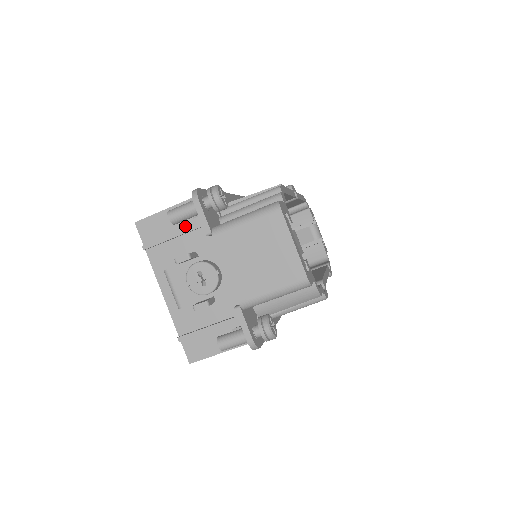
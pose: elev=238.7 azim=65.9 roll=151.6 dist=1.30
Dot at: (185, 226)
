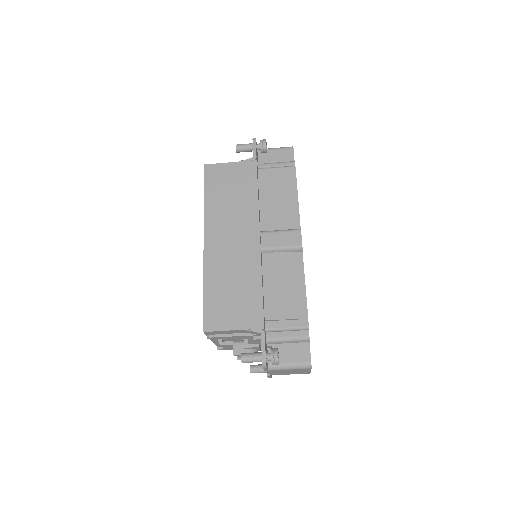
Dot at: (240, 336)
